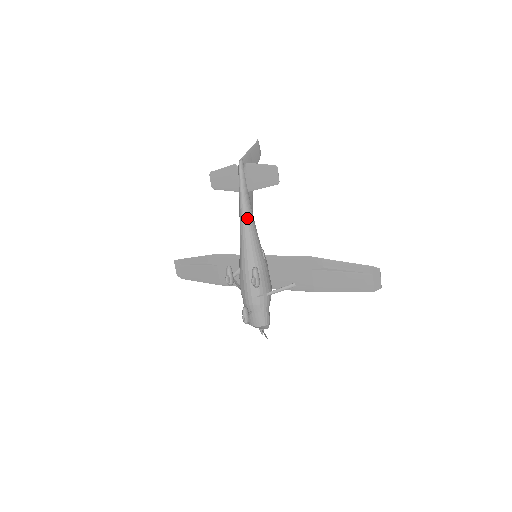
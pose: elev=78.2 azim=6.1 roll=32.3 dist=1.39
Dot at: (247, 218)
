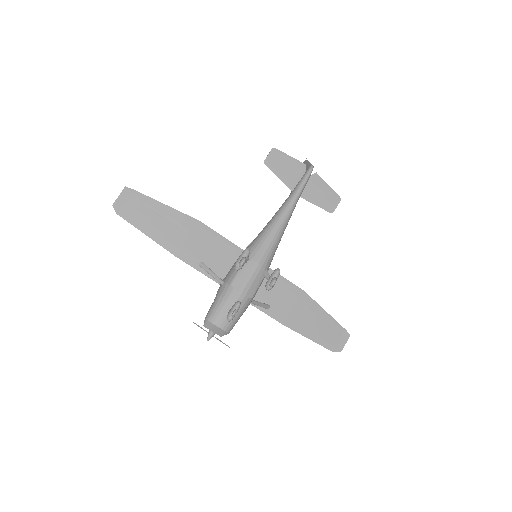
Dot at: (289, 218)
